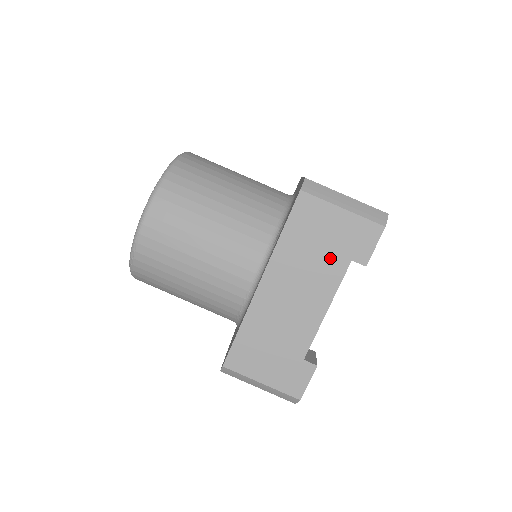
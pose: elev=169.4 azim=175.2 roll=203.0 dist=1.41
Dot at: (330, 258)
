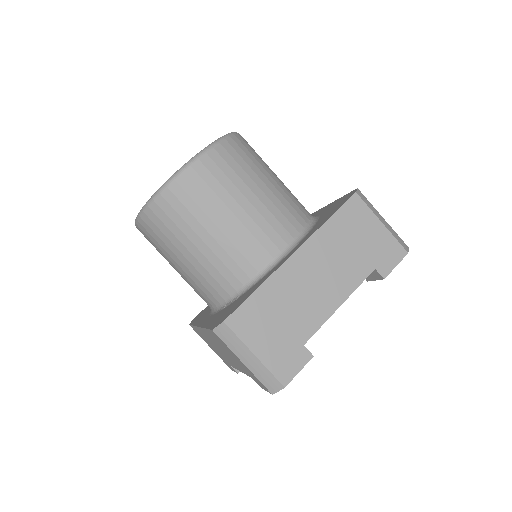
Dot at: (238, 364)
